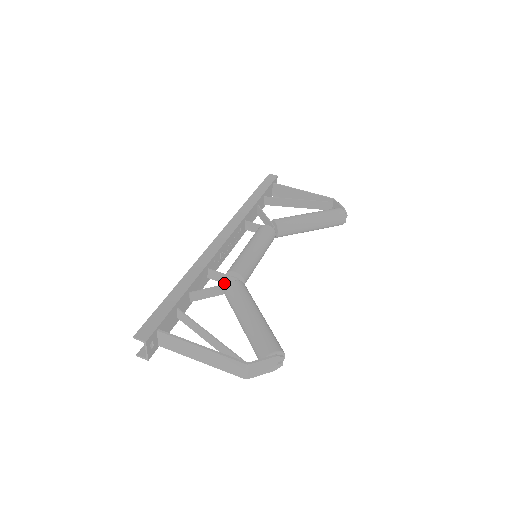
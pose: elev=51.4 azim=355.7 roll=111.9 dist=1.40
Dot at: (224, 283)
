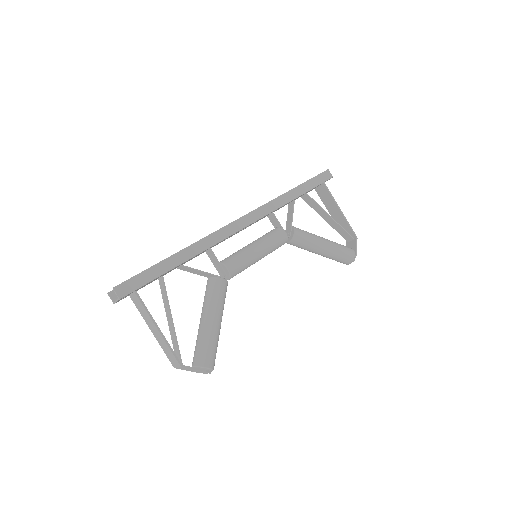
Dot at: (214, 266)
